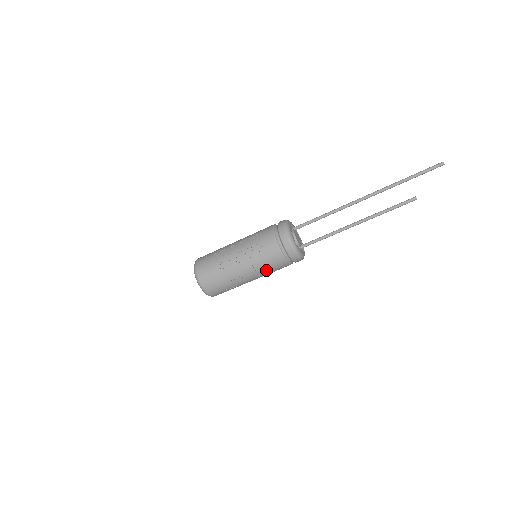
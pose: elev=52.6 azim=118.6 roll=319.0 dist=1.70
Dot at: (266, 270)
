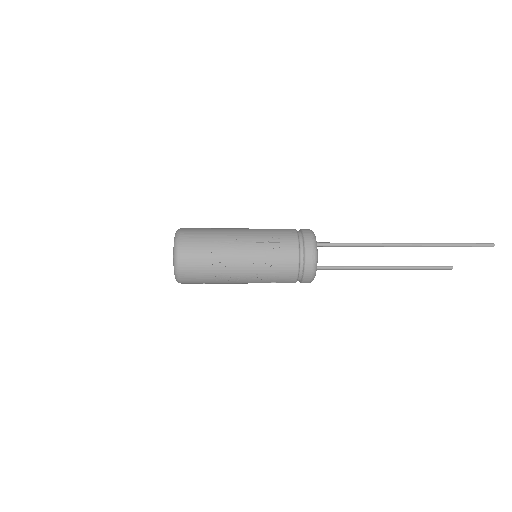
Dot at: (267, 282)
